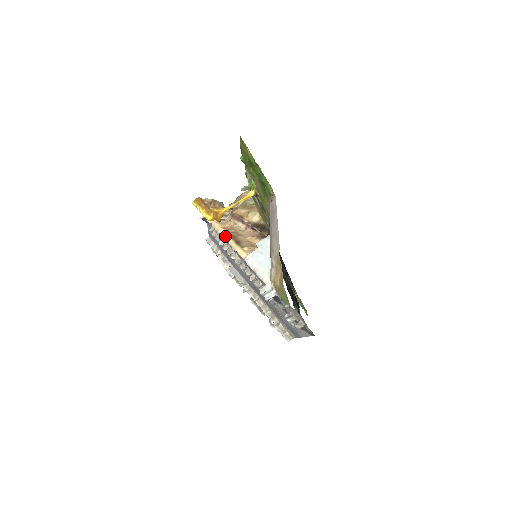
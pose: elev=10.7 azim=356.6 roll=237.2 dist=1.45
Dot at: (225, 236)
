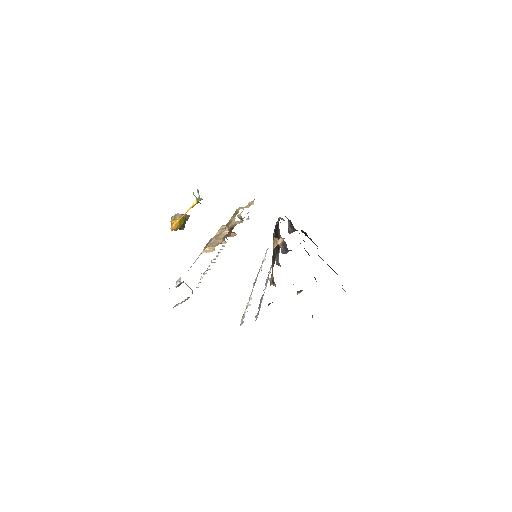
Dot at: occluded
